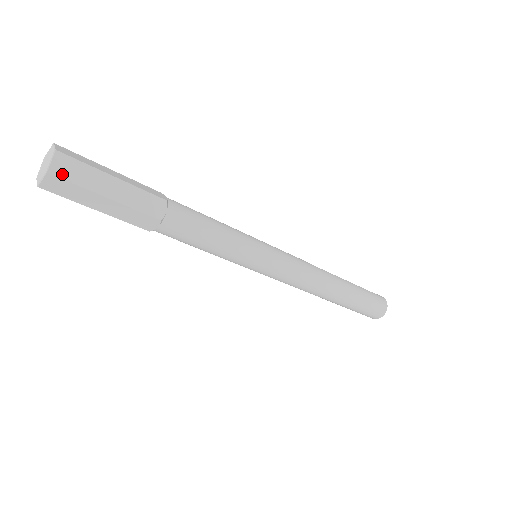
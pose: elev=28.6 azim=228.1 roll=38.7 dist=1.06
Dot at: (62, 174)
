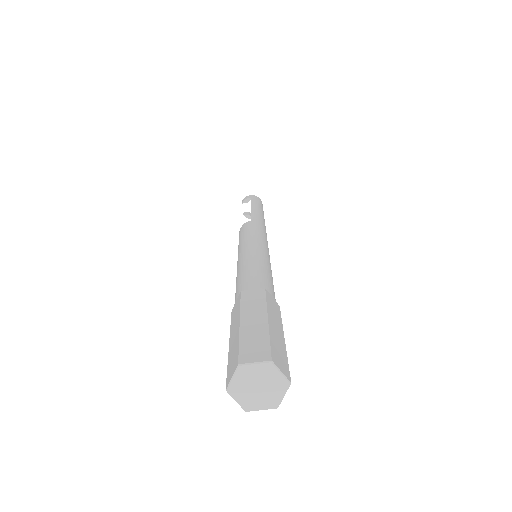
Dot at: (286, 369)
